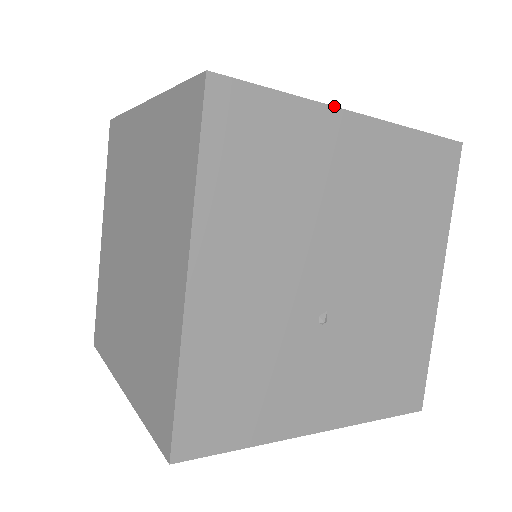
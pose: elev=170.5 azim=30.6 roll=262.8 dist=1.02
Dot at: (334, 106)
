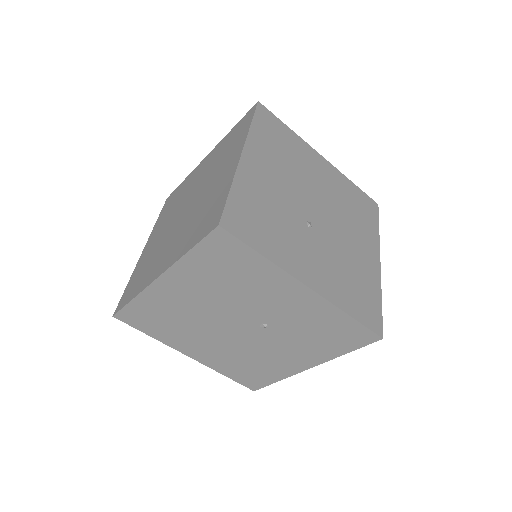
Dot at: occluded
